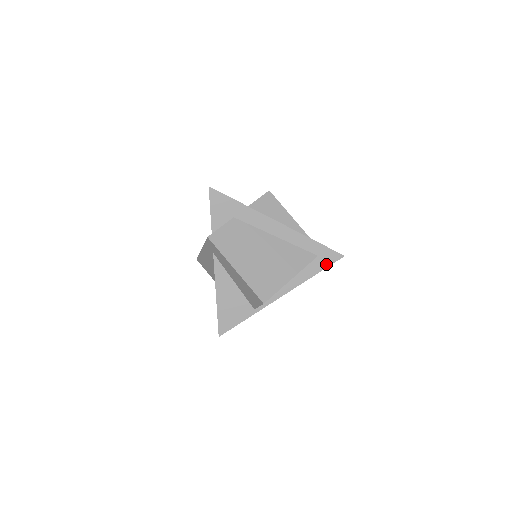
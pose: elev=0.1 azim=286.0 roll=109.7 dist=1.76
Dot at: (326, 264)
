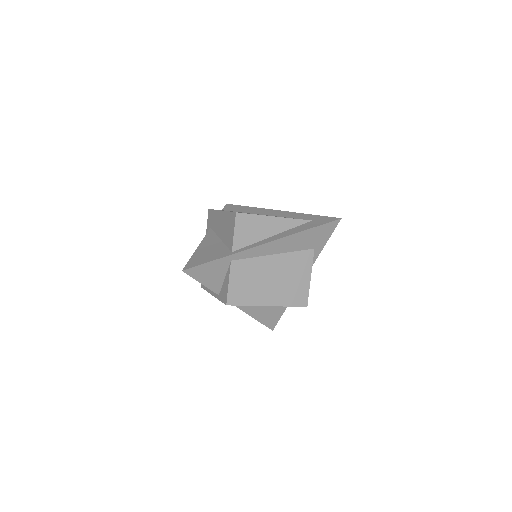
Dot at: (320, 224)
